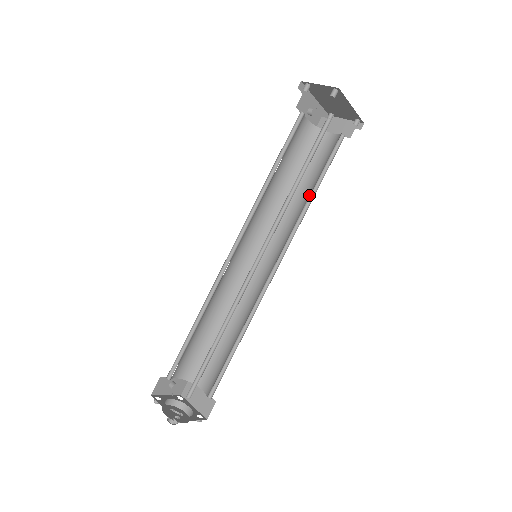
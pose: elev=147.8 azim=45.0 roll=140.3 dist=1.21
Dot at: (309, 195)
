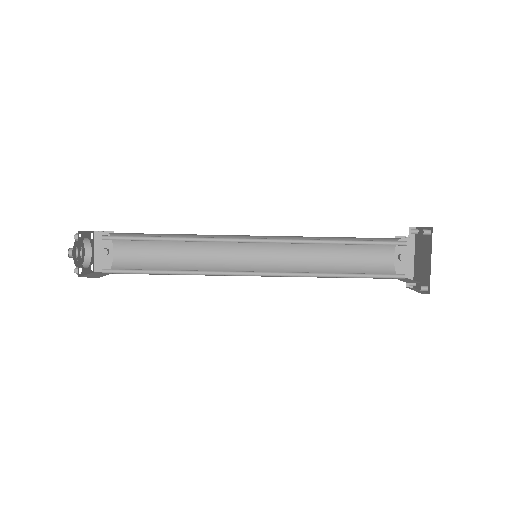
Dot at: (335, 273)
